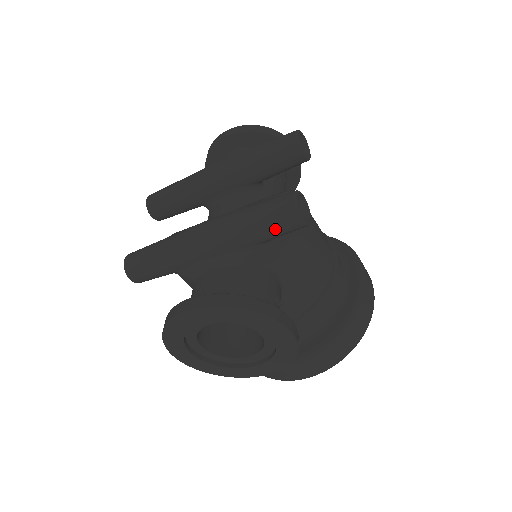
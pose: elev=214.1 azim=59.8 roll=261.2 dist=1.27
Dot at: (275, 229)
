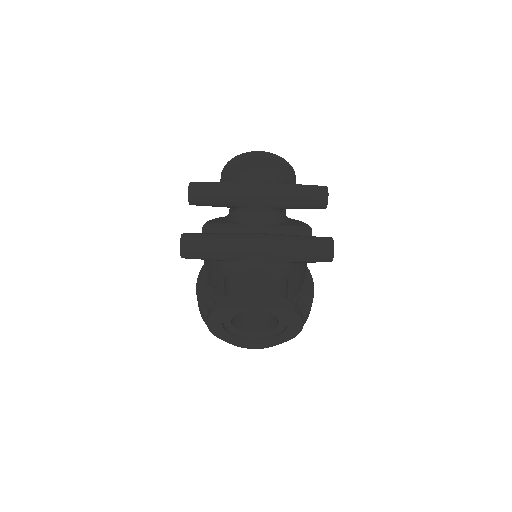
Dot at: (313, 259)
